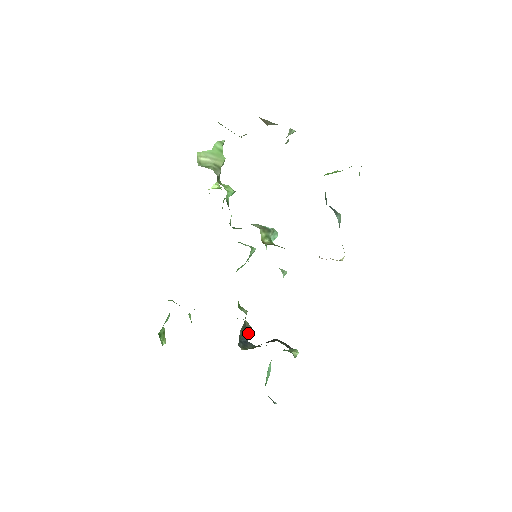
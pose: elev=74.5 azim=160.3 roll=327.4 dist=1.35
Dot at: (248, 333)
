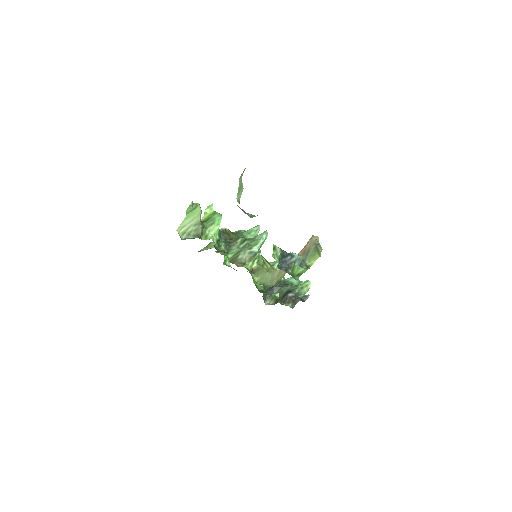
Dot at: occluded
